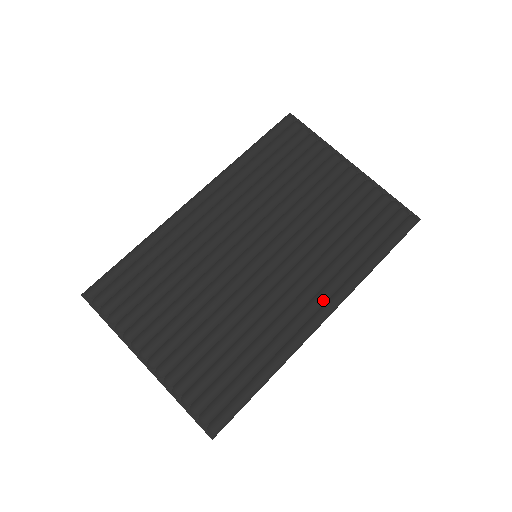
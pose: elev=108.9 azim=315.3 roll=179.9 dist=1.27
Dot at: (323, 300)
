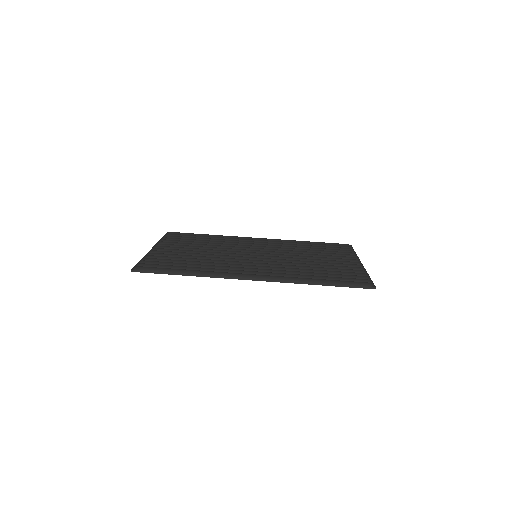
Dot at: (264, 273)
